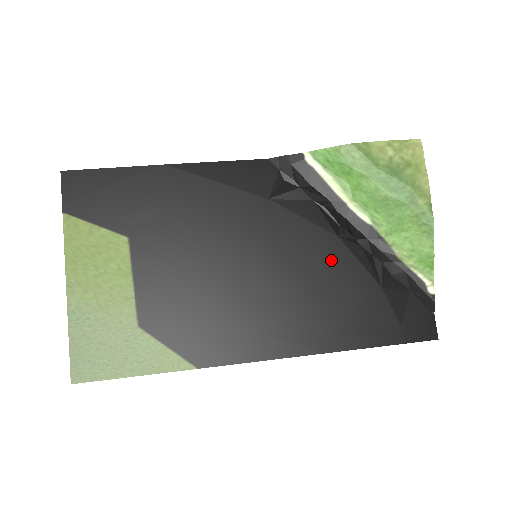
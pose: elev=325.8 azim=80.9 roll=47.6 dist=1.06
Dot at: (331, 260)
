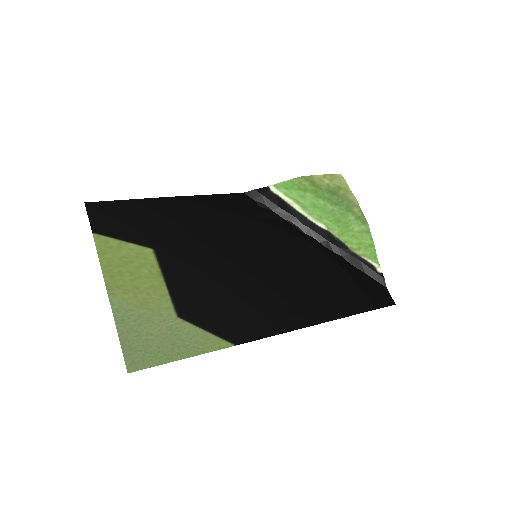
Dot at: (308, 257)
